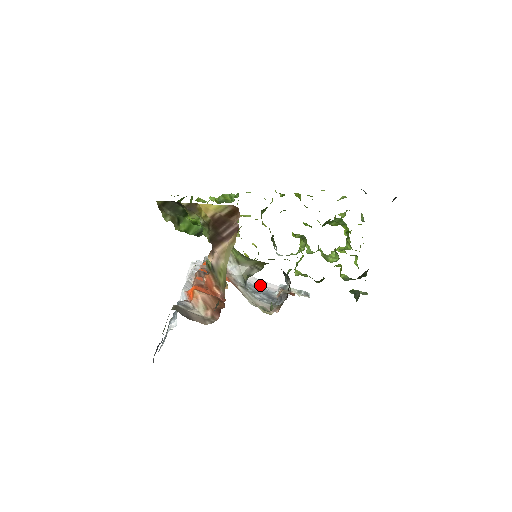
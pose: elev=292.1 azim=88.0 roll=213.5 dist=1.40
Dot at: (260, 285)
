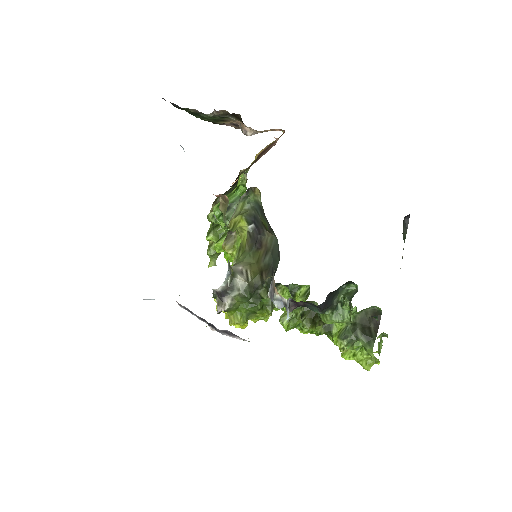
Dot at: occluded
